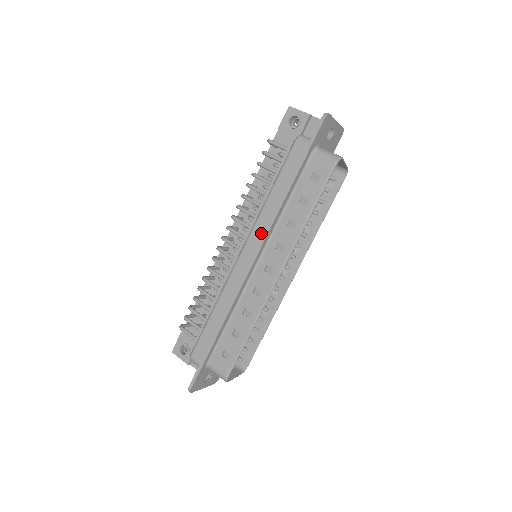
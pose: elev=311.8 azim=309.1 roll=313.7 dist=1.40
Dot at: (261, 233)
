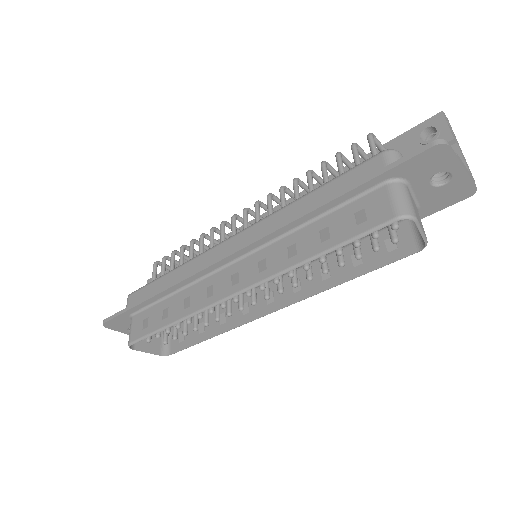
Dot at: (260, 232)
